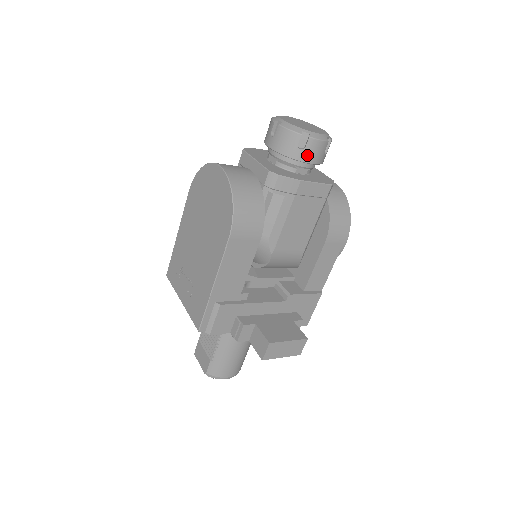
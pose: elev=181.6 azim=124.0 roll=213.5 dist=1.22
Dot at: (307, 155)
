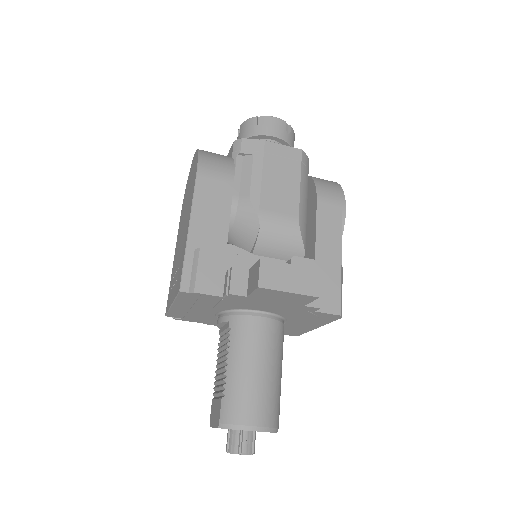
Dot at: (268, 129)
